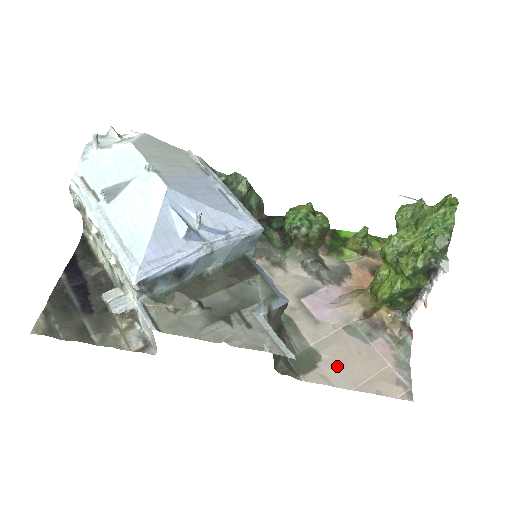
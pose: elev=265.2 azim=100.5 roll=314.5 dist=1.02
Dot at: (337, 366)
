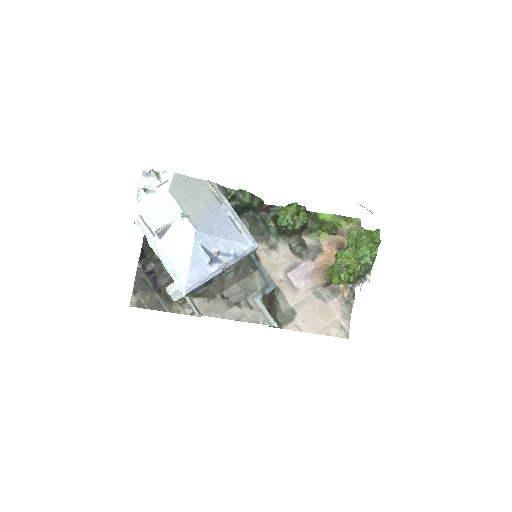
Dot at: (306, 319)
